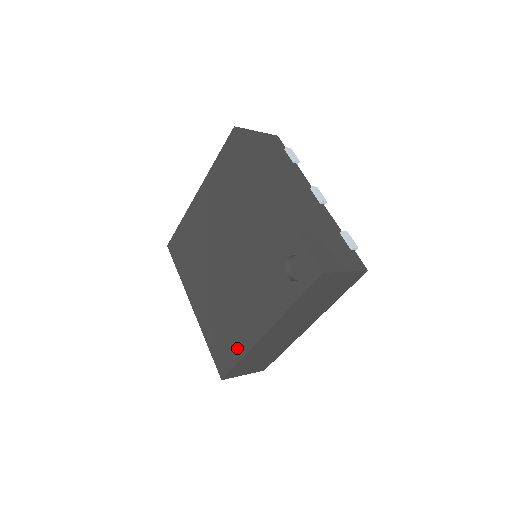
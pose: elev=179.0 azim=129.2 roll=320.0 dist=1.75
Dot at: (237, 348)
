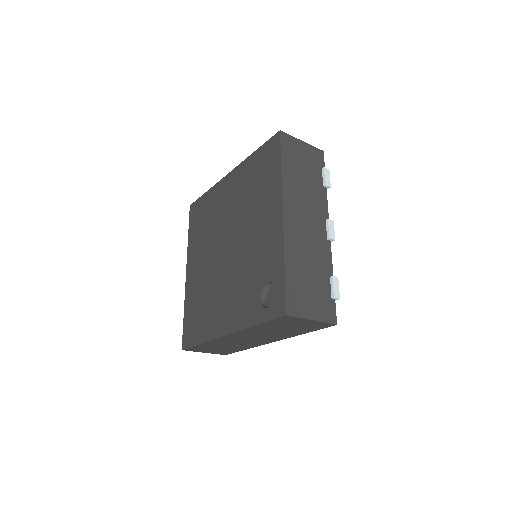
Dot at: (202, 332)
